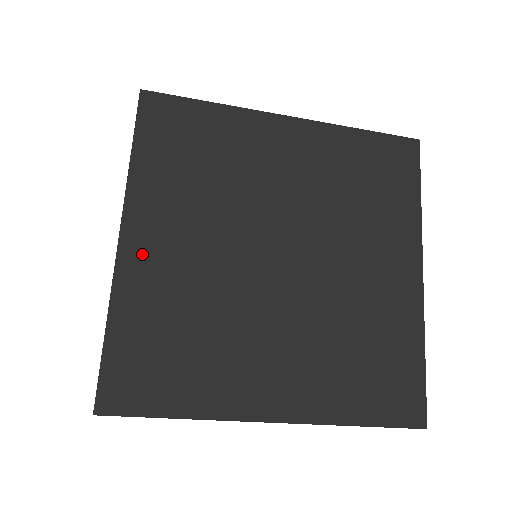
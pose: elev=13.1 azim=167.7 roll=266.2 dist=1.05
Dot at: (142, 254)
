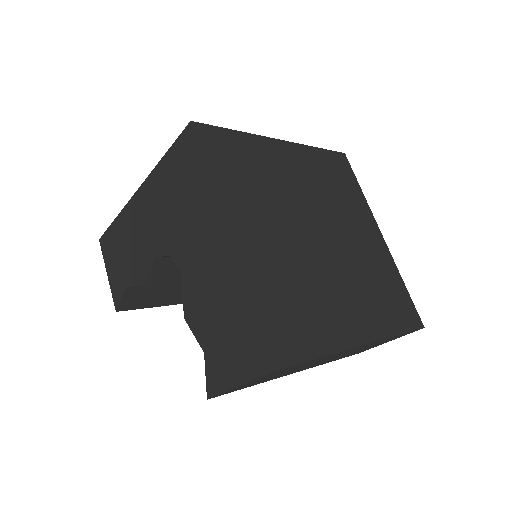
Dot at: (248, 244)
